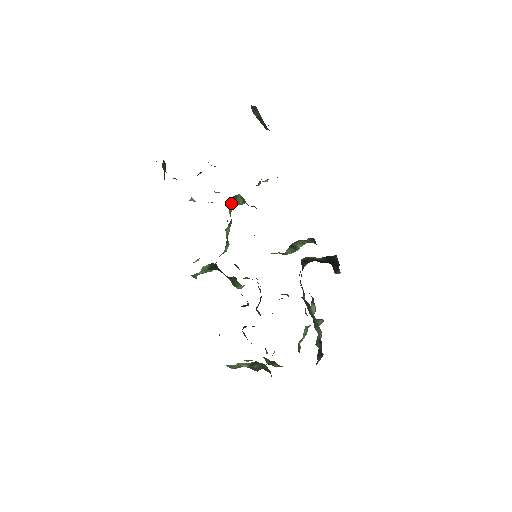
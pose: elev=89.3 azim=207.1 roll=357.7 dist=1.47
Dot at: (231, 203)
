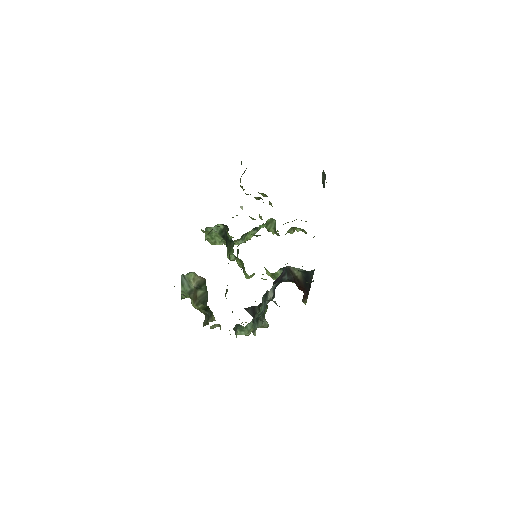
Dot at: (265, 223)
